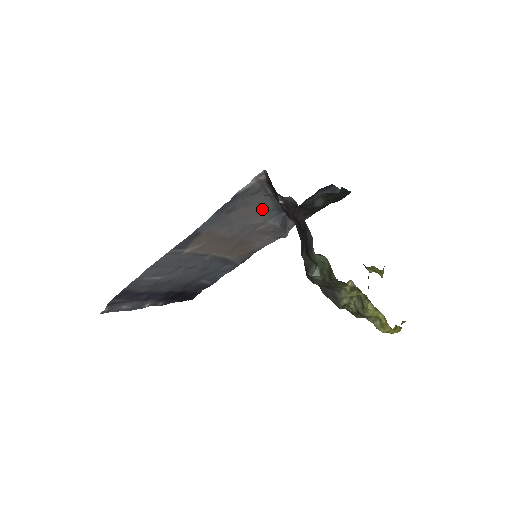
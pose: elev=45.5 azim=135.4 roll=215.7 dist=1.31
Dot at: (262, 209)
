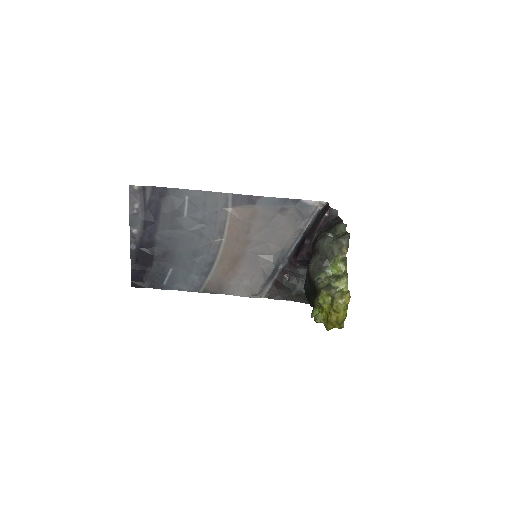
Dot at: (285, 239)
